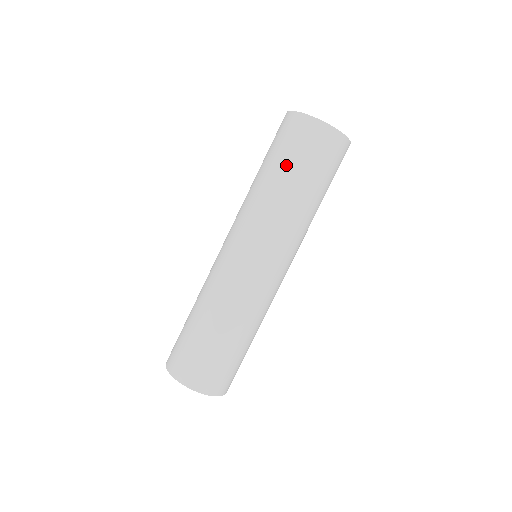
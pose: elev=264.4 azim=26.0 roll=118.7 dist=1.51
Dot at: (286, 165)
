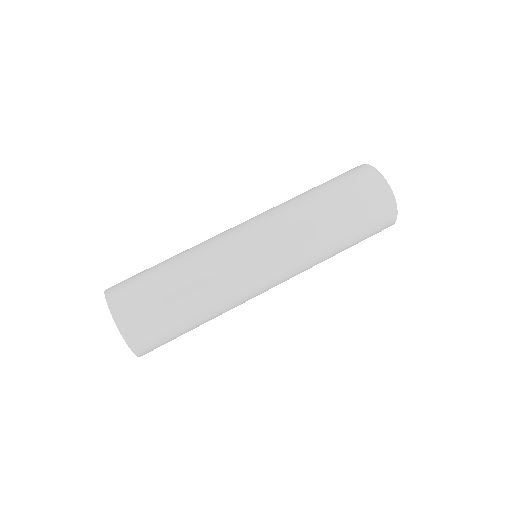
Dot at: (325, 185)
